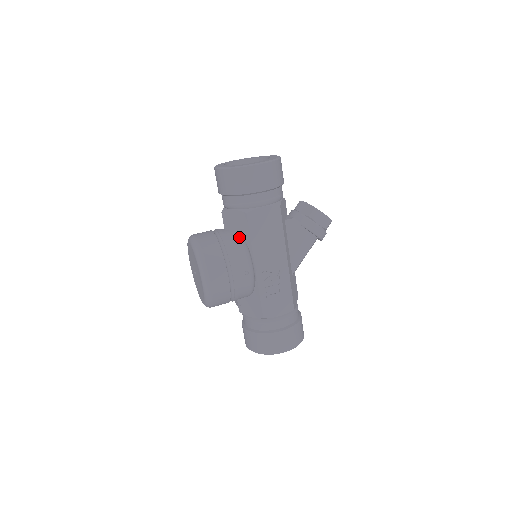
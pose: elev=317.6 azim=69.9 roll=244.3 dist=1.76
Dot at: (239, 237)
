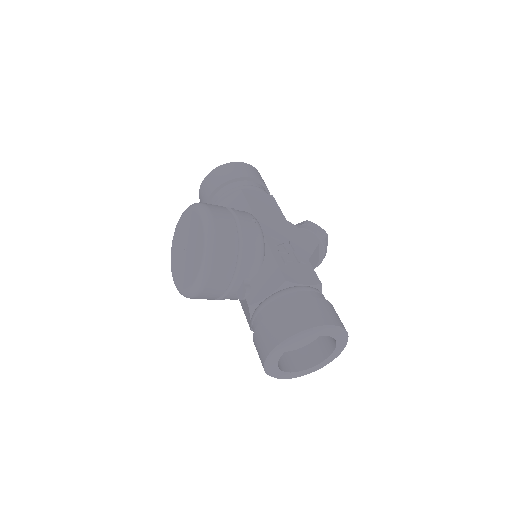
Dot at: occluded
